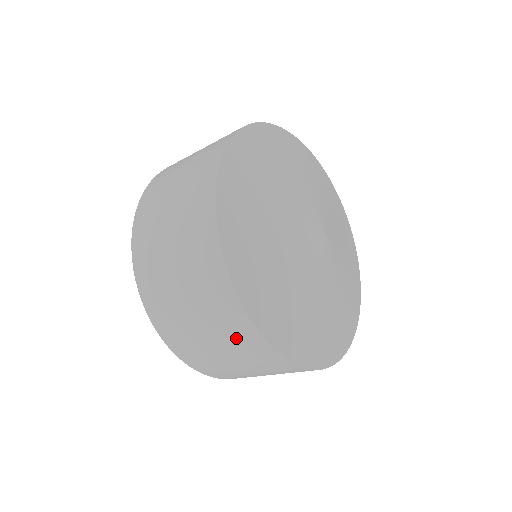
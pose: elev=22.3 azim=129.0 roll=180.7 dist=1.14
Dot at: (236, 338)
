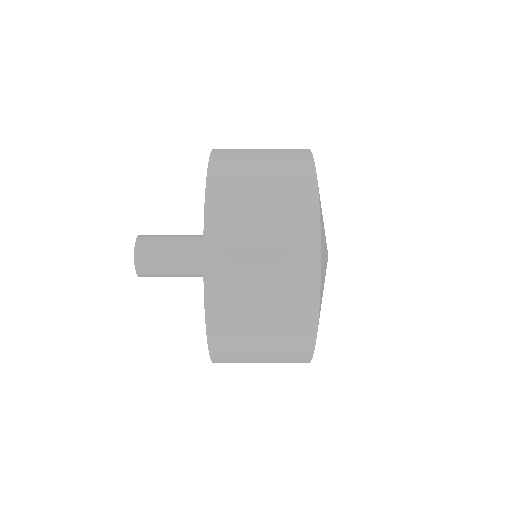
Dot at: (292, 312)
